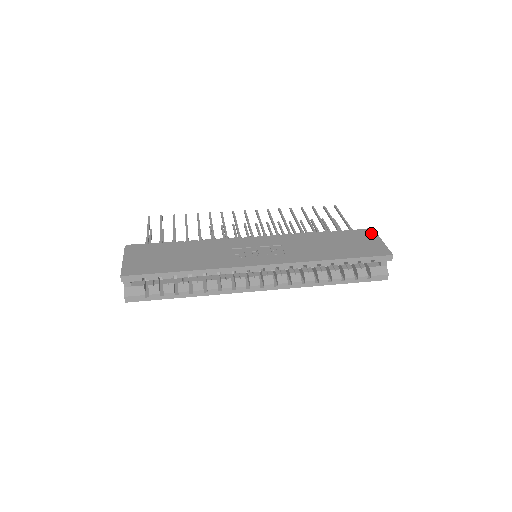
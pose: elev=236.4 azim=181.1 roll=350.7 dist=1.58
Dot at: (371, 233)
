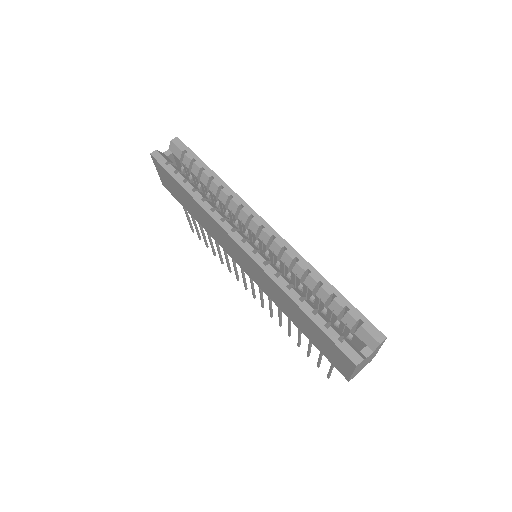
Dot at: occluded
